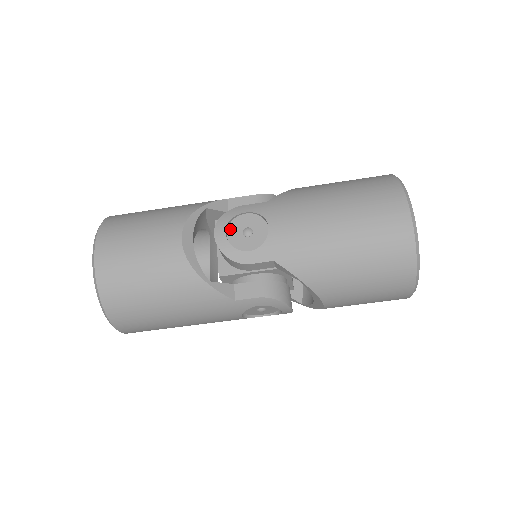
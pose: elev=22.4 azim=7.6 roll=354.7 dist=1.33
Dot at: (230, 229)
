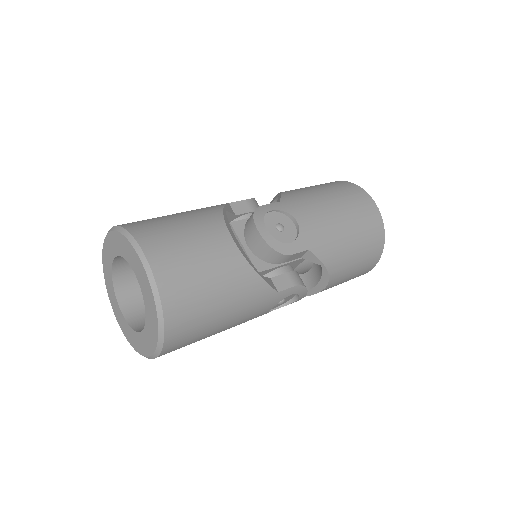
Dot at: (265, 226)
